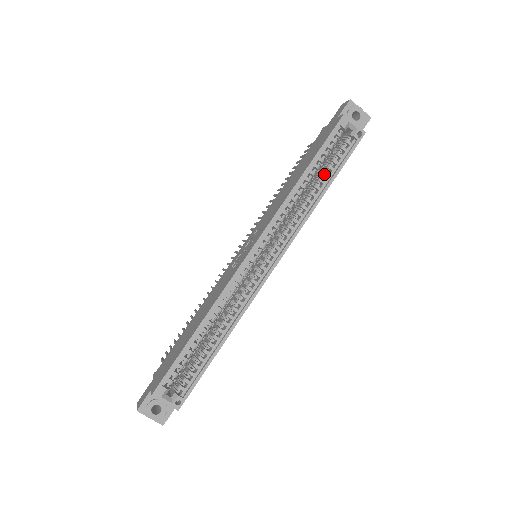
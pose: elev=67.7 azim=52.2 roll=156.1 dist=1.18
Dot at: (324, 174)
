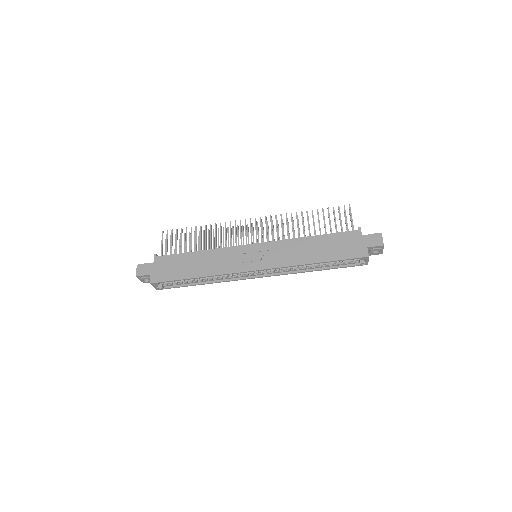
Dot at: (326, 265)
